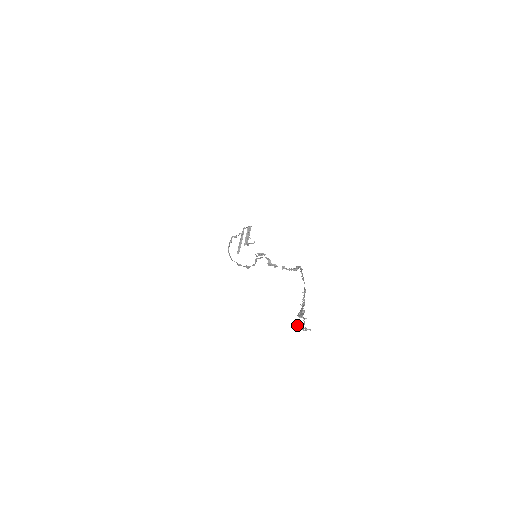
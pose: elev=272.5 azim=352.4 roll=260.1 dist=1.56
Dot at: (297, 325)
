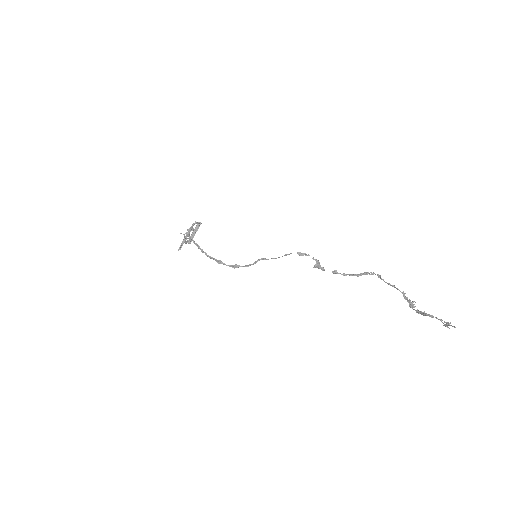
Dot at: (445, 322)
